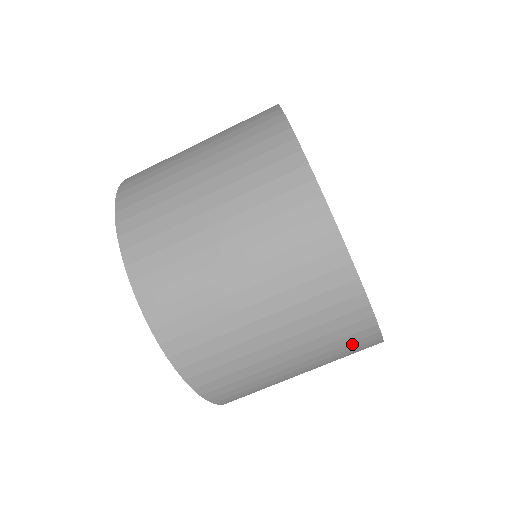
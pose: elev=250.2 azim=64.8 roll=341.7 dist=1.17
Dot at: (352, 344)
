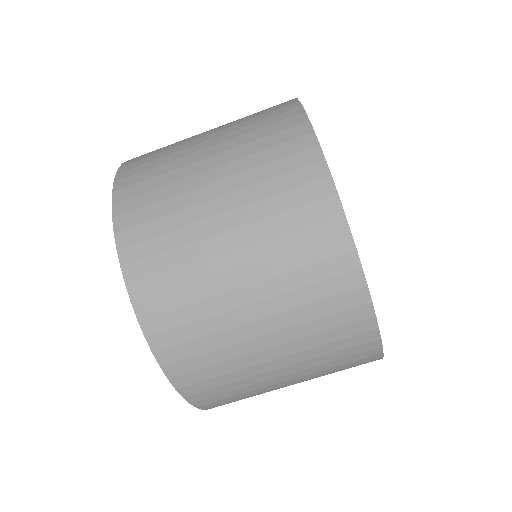
Dot at: (333, 301)
